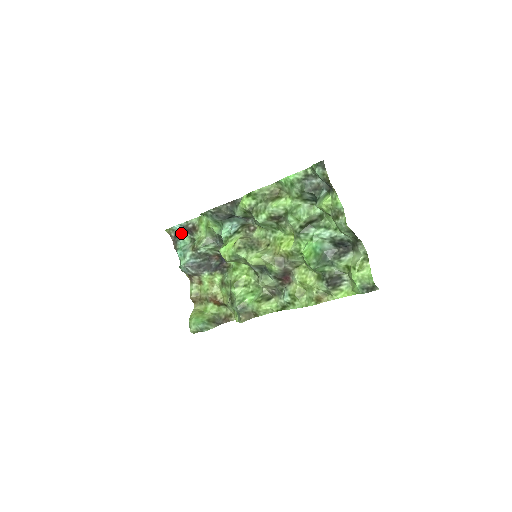
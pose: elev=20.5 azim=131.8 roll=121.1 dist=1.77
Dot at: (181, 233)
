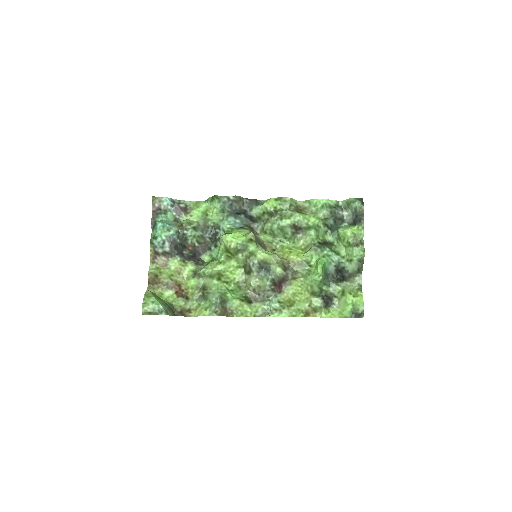
Dot at: (167, 208)
